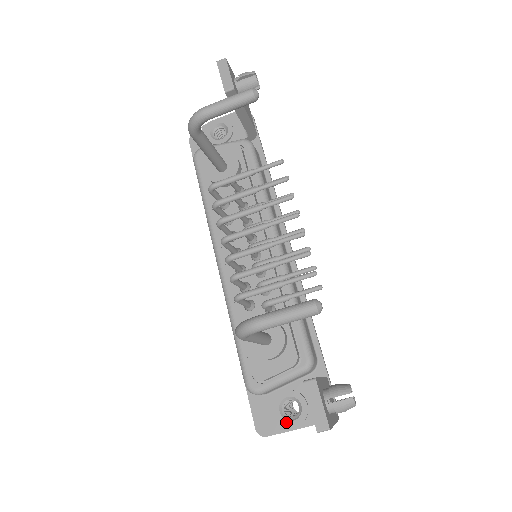
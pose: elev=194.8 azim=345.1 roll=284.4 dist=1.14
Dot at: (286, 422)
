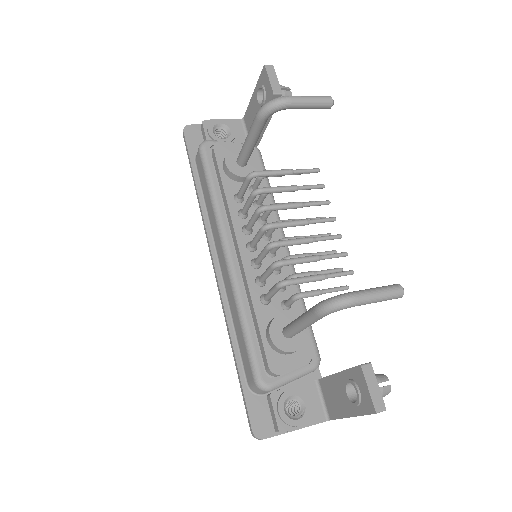
Dot at: (291, 421)
